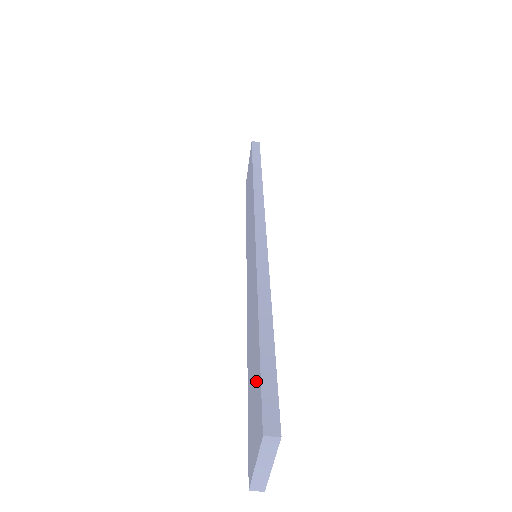
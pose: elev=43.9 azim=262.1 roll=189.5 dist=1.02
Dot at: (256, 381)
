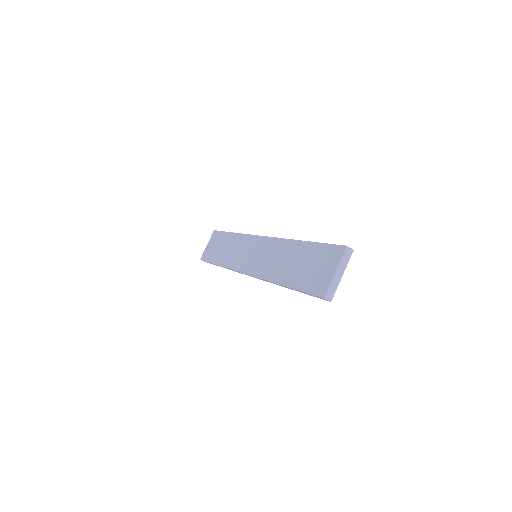
Dot at: (315, 256)
